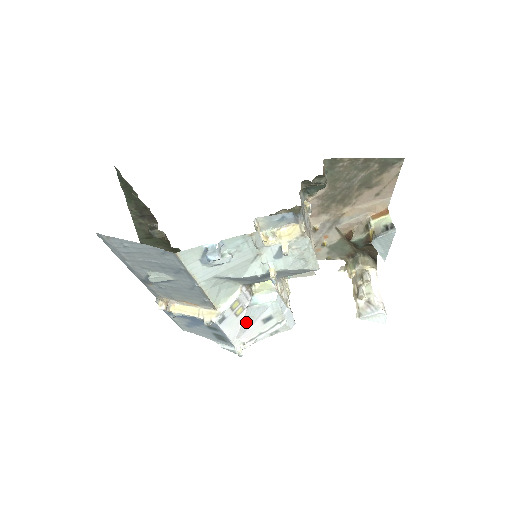
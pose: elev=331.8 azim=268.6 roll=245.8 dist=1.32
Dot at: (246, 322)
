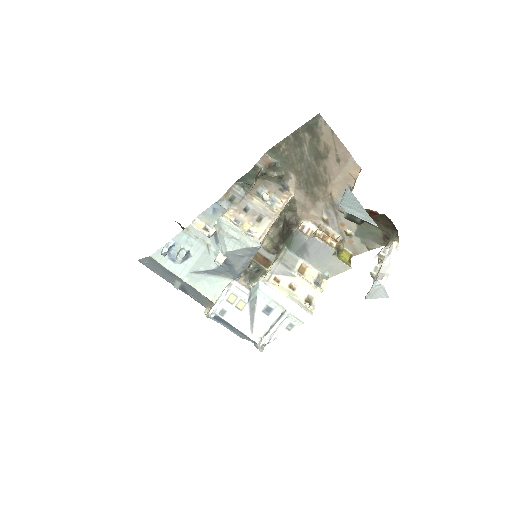
Dot at: (252, 315)
